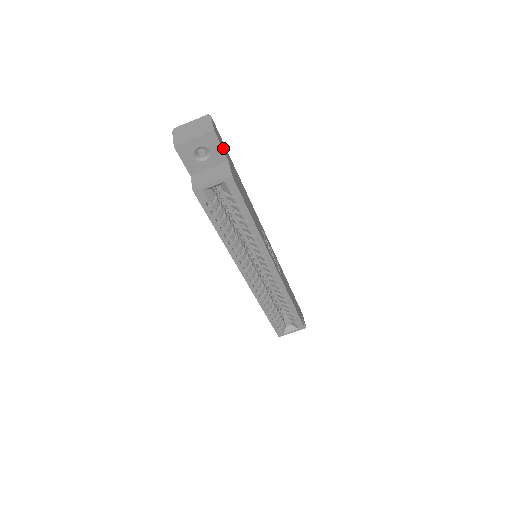
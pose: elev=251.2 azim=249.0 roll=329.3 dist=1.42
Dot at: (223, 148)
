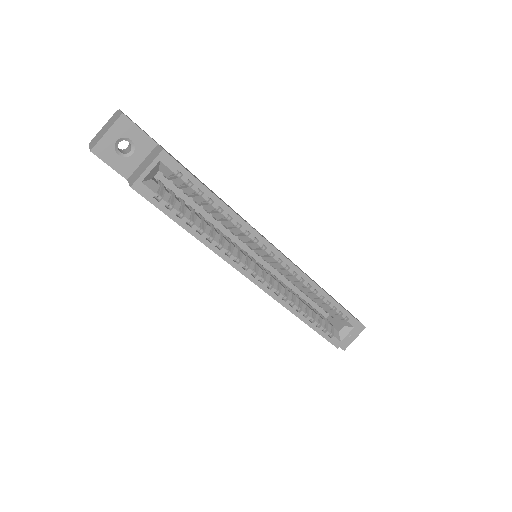
Dot at: (146, 133)
